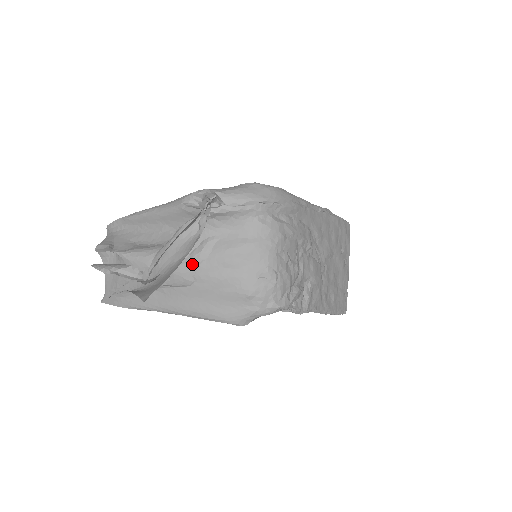
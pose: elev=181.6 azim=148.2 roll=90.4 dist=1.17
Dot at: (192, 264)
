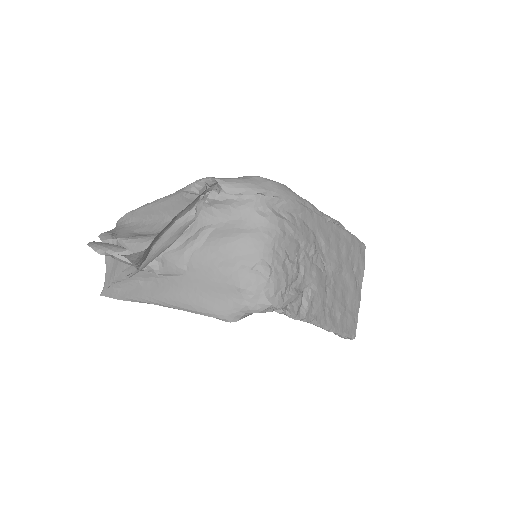
Dot at: (186, 251)
